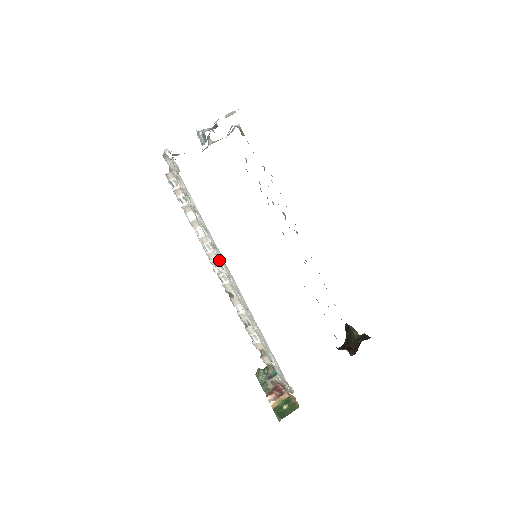
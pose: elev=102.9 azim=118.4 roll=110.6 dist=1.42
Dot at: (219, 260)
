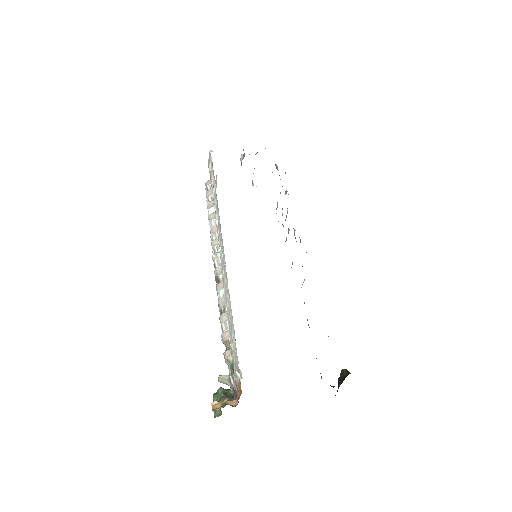
Dot at: (219, 241)
